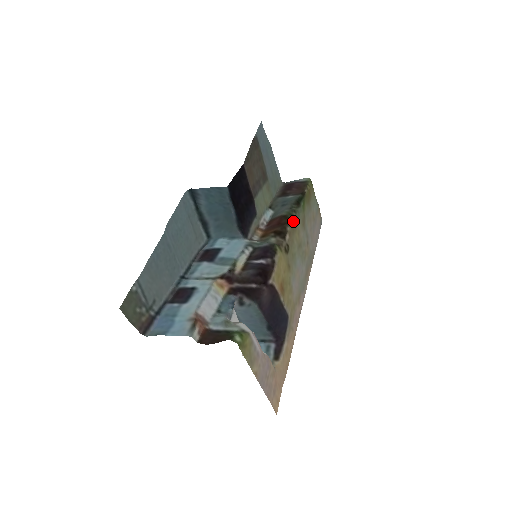
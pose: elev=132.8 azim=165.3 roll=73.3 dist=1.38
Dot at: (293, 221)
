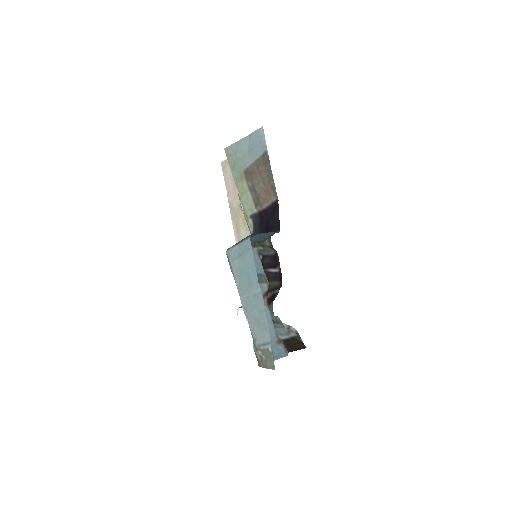
Dot at: occluded
